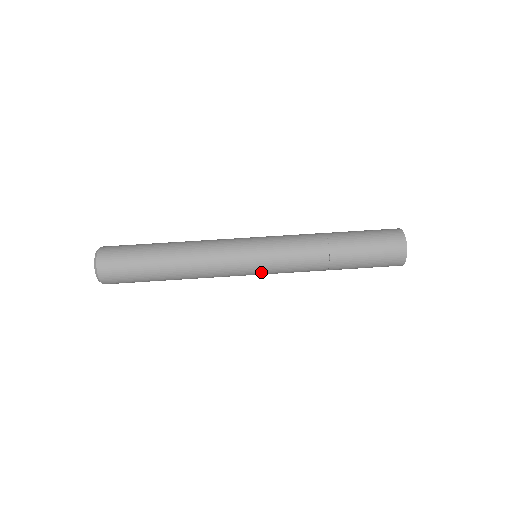
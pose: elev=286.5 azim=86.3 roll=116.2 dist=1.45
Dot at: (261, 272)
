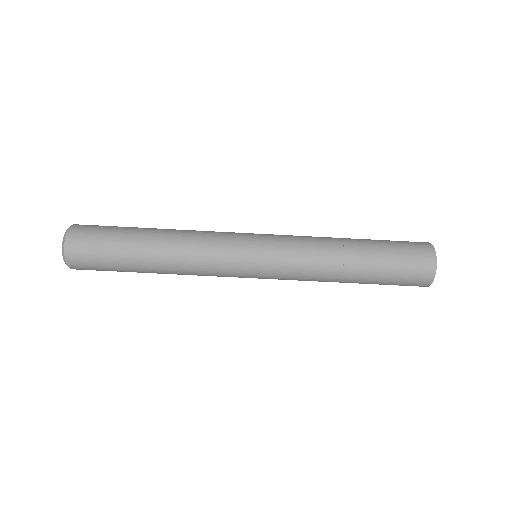
Dot at: occluded
